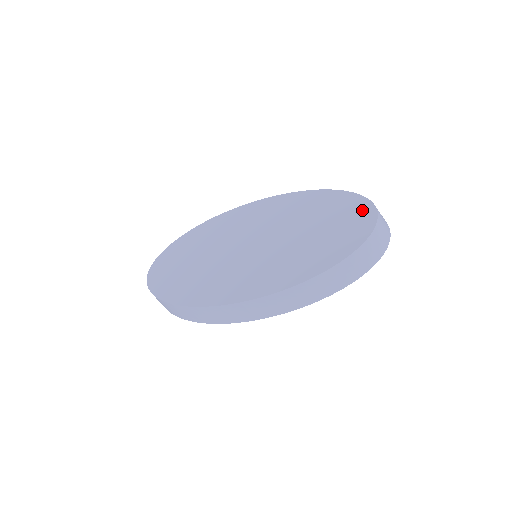
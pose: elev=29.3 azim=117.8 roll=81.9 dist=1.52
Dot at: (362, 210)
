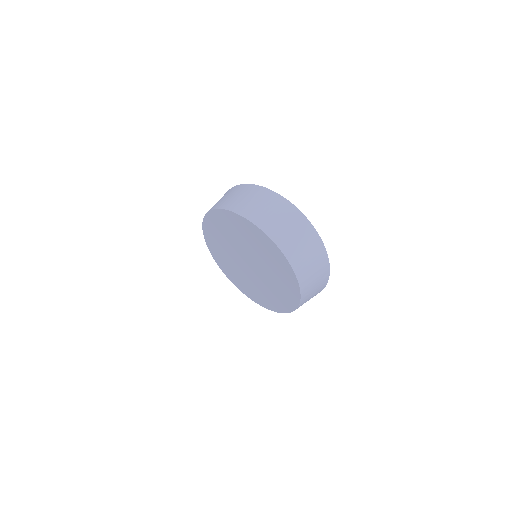
Dot at: (265, 240)
